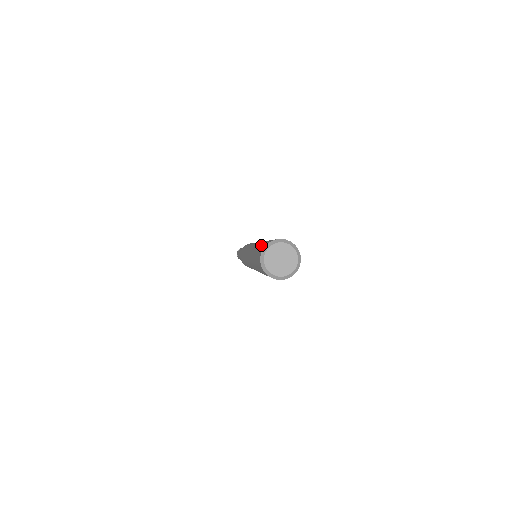
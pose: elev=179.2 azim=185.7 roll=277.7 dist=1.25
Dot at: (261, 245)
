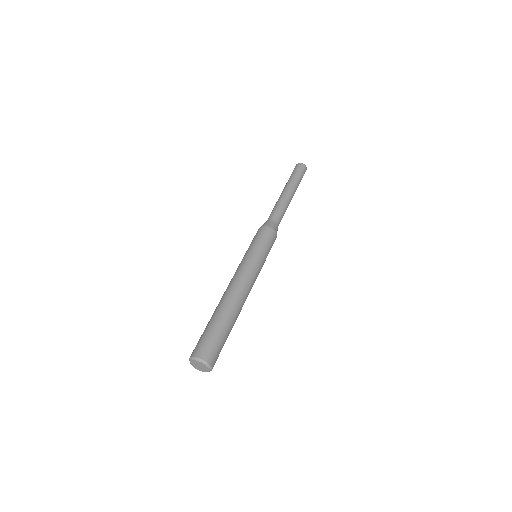
Dot at: (200, 337)
